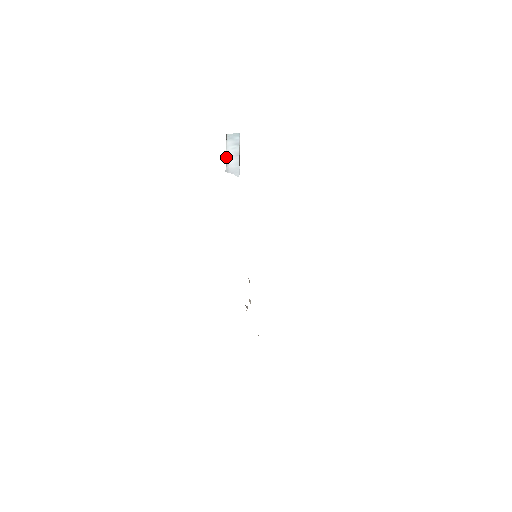
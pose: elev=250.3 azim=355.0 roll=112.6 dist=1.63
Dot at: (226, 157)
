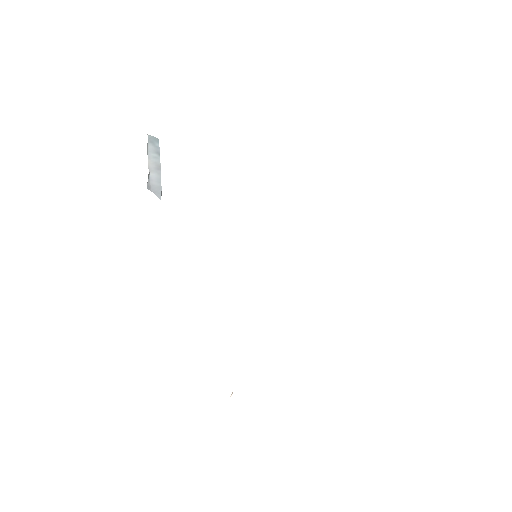
Dot at: (148, 166)
